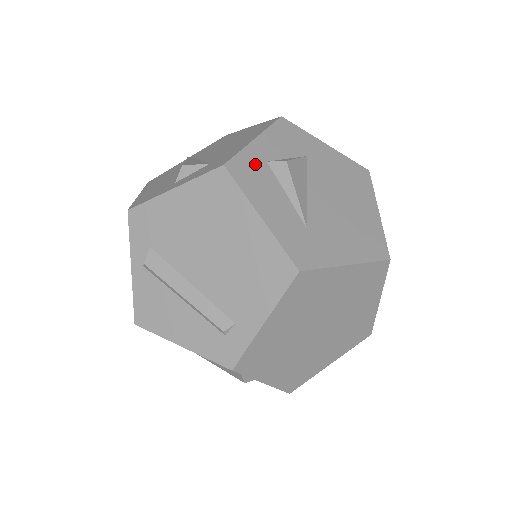
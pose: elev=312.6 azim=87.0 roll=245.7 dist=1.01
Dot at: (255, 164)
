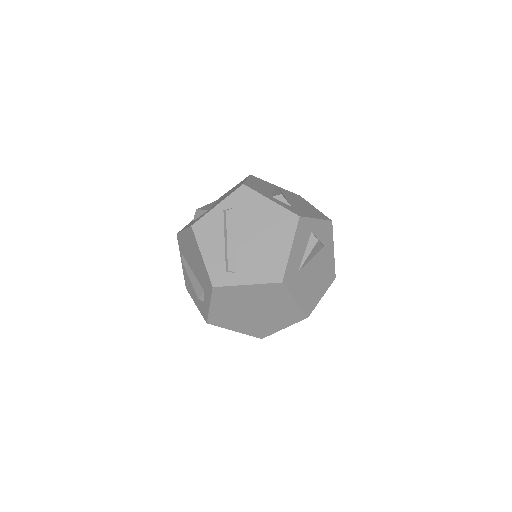
Dot at: (308, 228)
